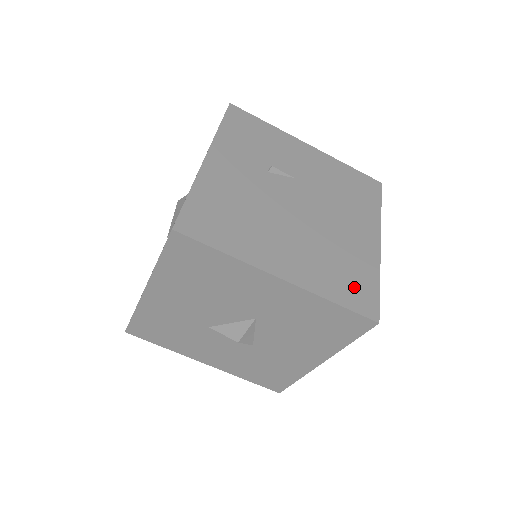
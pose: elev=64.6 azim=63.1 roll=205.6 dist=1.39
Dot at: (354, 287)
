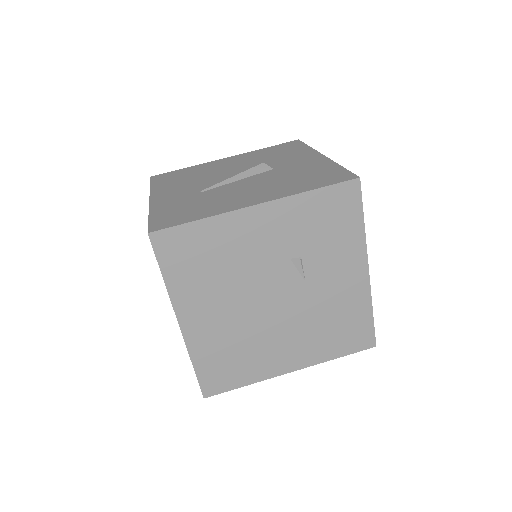
Dot at: (222, 372)
